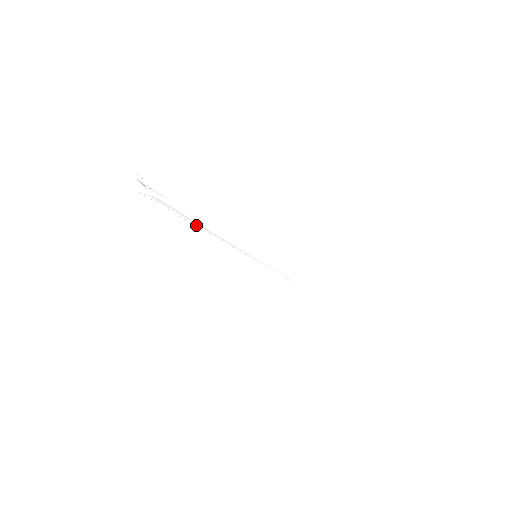
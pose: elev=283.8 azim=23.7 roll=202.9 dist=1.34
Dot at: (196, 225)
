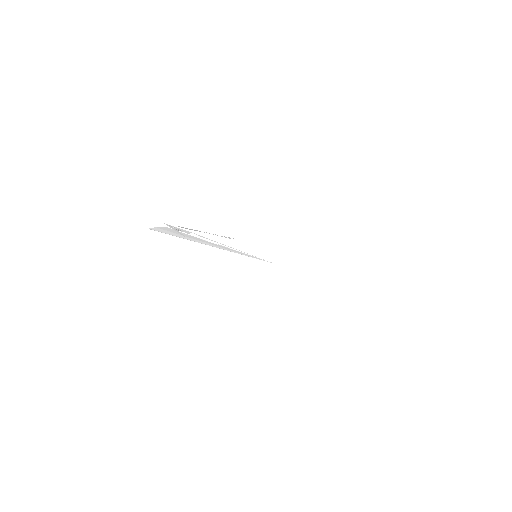
Dot at: (203, 243)
